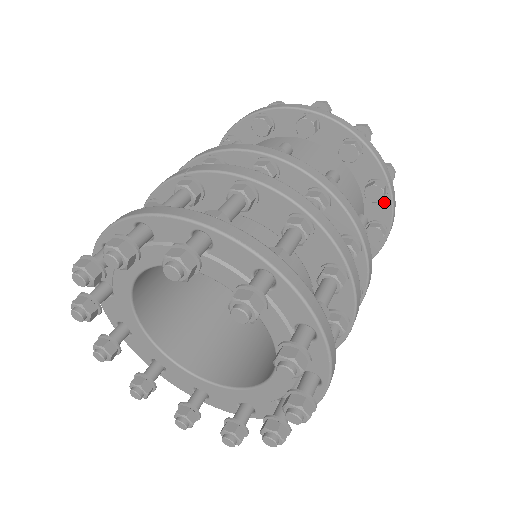
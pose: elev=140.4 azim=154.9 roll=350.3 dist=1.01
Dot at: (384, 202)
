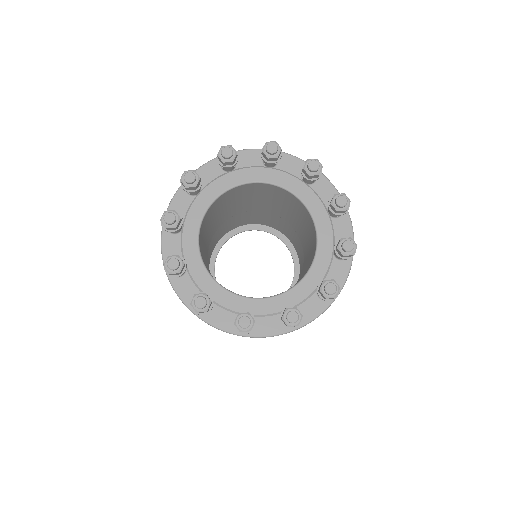
Dot at: occluded
